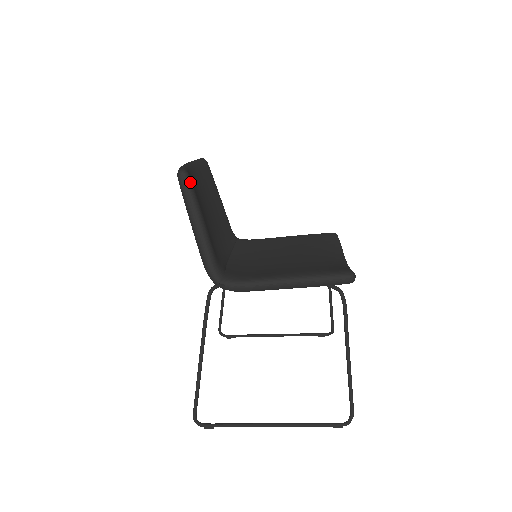
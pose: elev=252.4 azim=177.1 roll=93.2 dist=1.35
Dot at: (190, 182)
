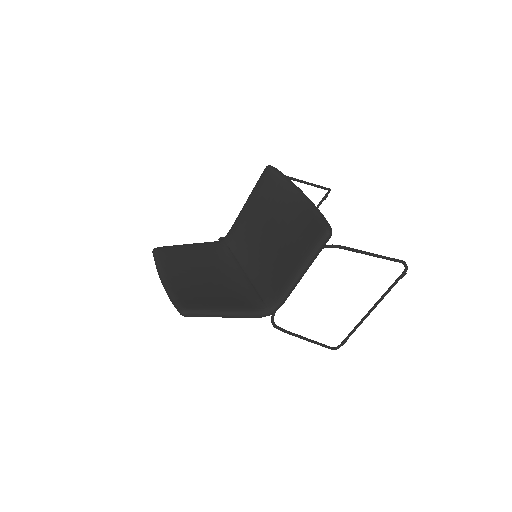
Dot at: (193, 310)
